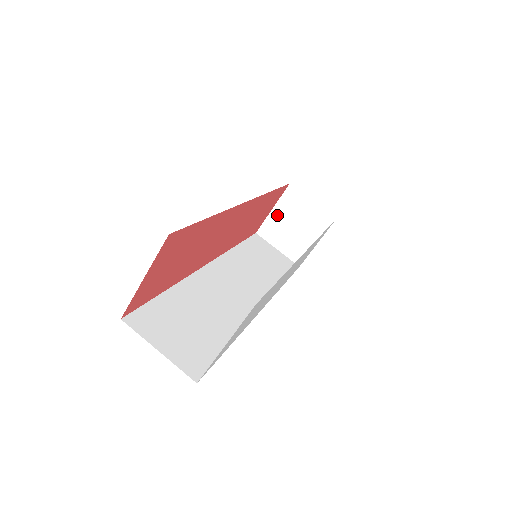
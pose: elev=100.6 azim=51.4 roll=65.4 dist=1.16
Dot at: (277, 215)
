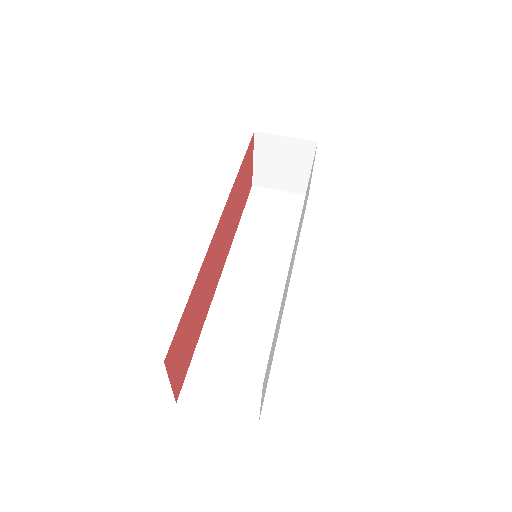
Dot at: (261, 163)
